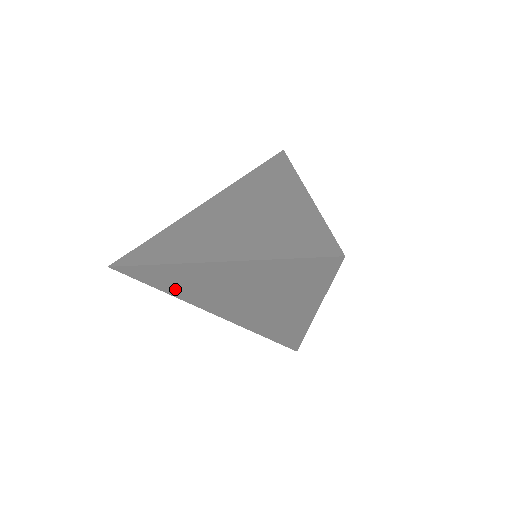
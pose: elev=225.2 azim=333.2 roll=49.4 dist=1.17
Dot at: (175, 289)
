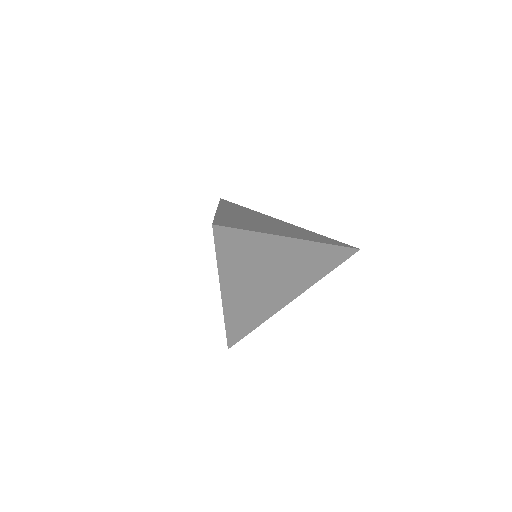
Dot at: (232, 262)
